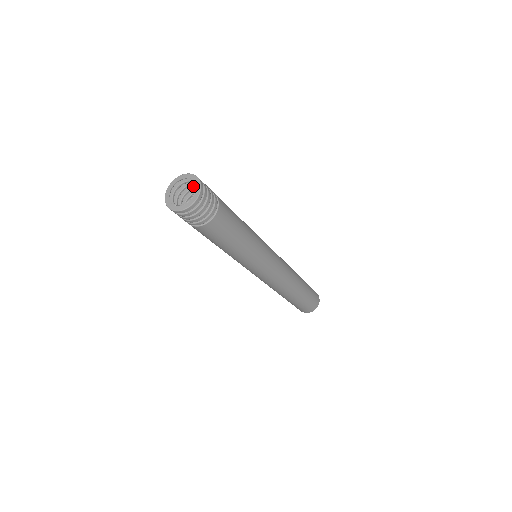
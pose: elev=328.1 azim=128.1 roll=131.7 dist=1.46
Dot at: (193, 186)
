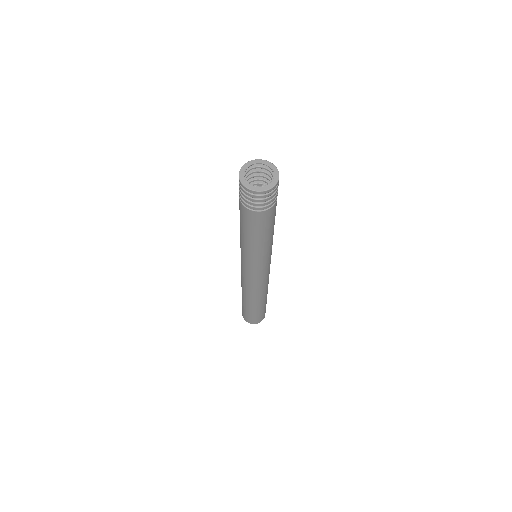
Dot at: (264, 174)
